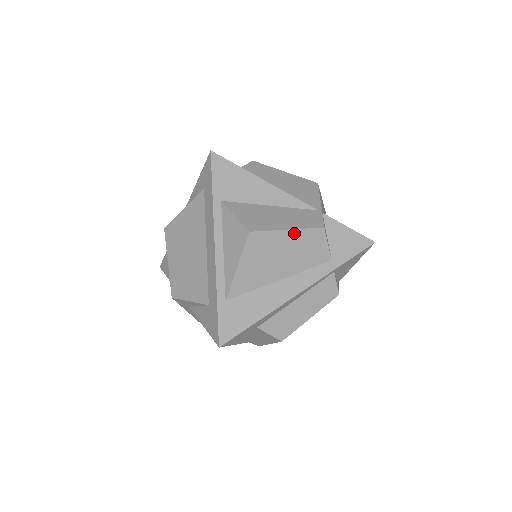
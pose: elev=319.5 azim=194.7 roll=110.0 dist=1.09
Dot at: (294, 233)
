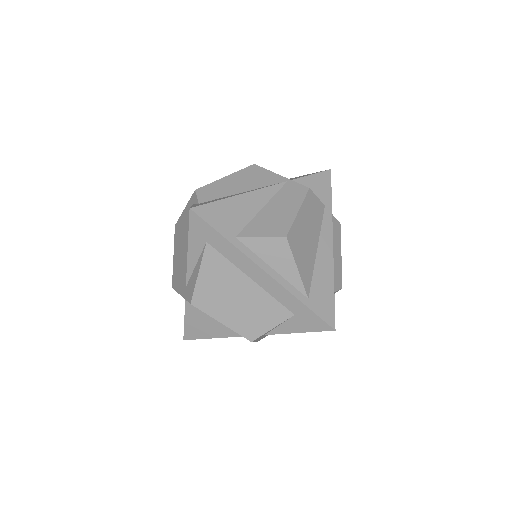
Dot at: (302, 210)
